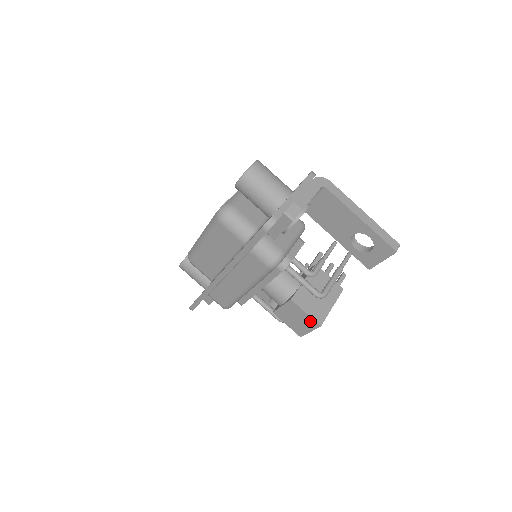
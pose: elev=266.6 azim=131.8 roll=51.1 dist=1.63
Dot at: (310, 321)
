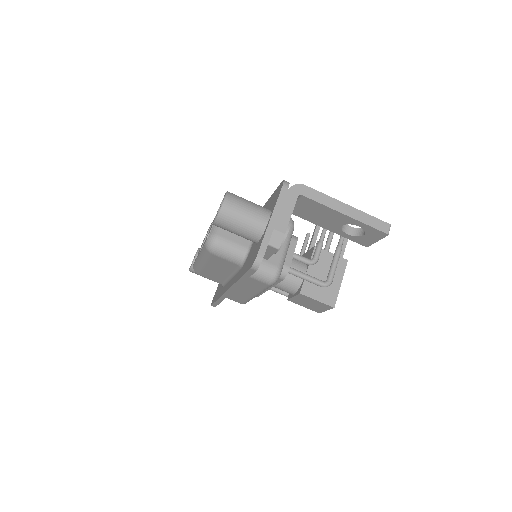
Dot at: (323, 305)
